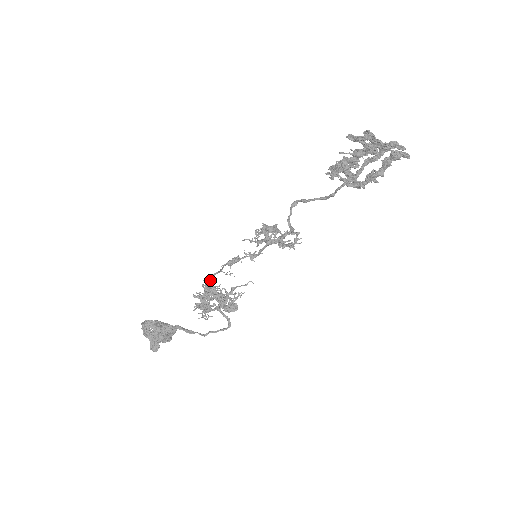
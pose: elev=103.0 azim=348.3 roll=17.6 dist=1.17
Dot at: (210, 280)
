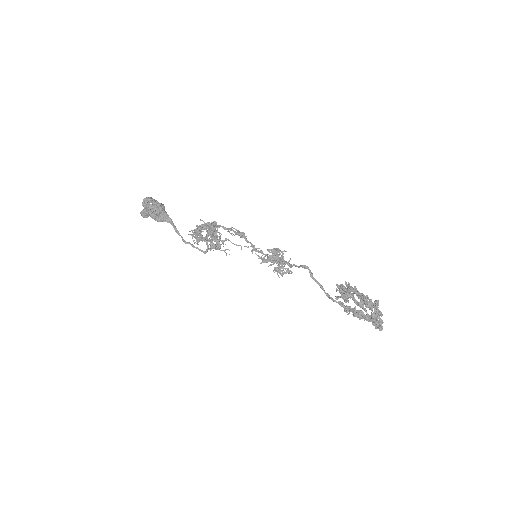
Dot at: (216, 225)
